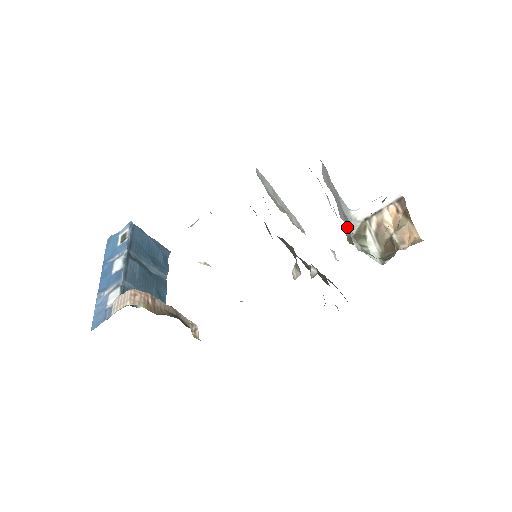
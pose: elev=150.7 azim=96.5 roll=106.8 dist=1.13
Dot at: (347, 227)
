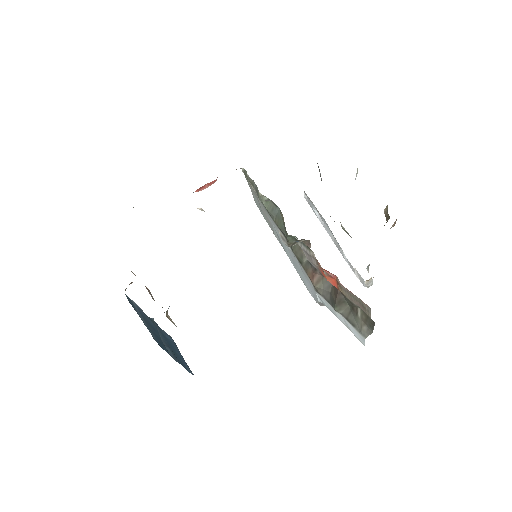
Dot at: occluded
